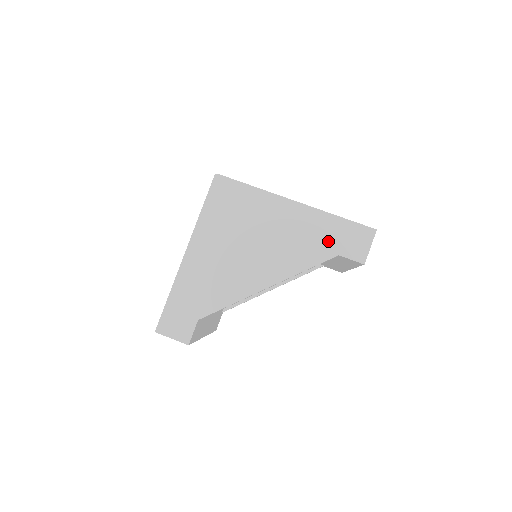
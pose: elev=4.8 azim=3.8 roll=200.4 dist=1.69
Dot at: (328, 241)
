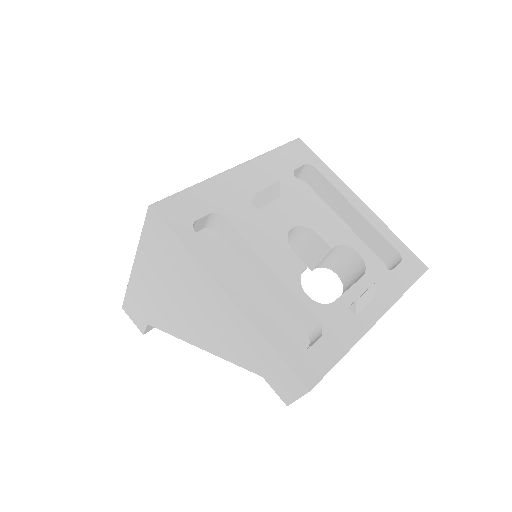
Dot at: (254, 357)
